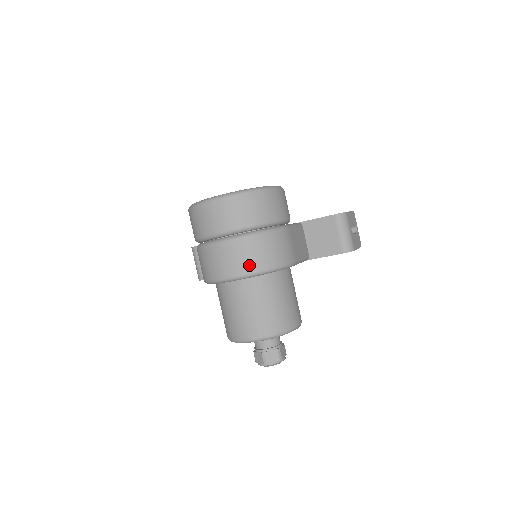
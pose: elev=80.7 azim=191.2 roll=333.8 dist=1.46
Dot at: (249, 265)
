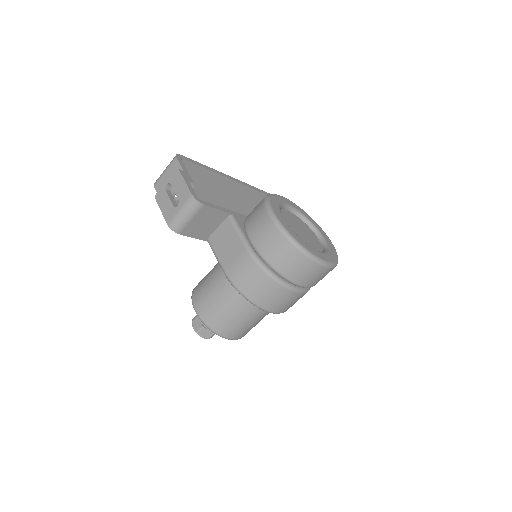
Dot at: occluded
